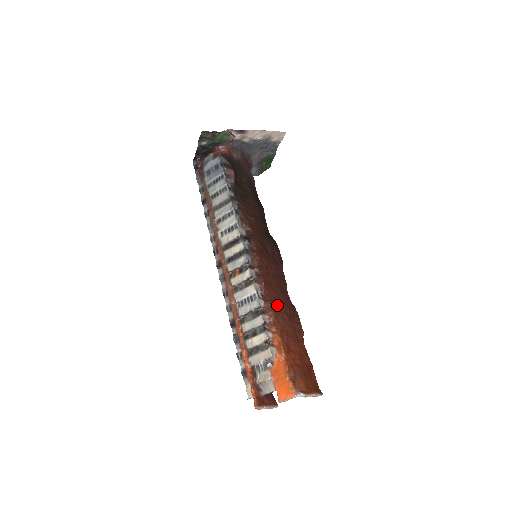
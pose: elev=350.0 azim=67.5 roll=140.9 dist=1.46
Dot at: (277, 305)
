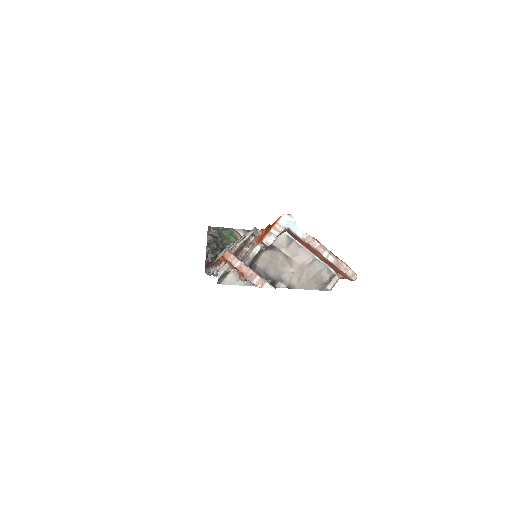
Dot at: occluded
